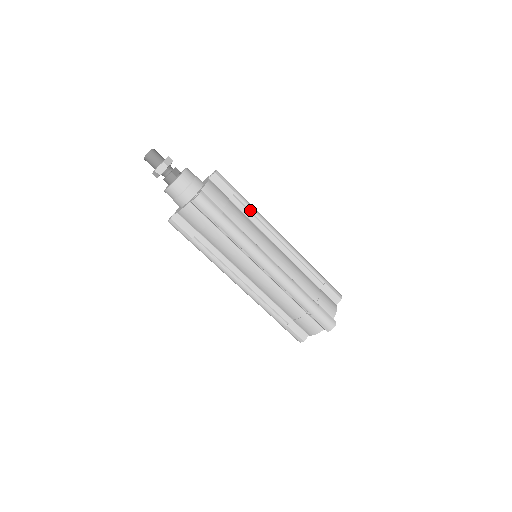
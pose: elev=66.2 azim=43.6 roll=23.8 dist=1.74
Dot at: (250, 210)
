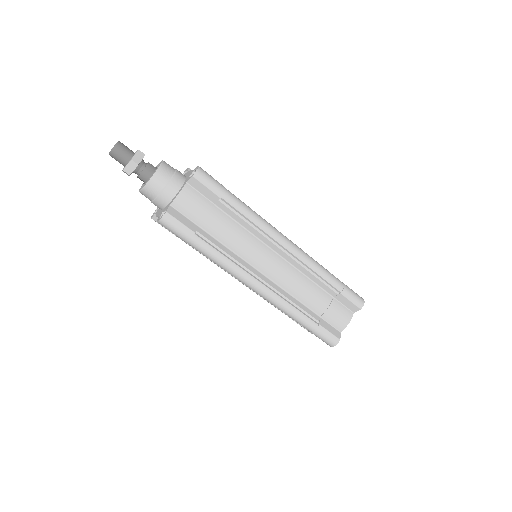
Dot at: occluded
